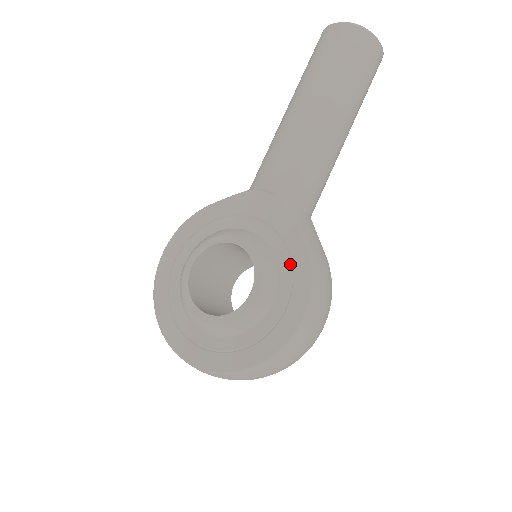
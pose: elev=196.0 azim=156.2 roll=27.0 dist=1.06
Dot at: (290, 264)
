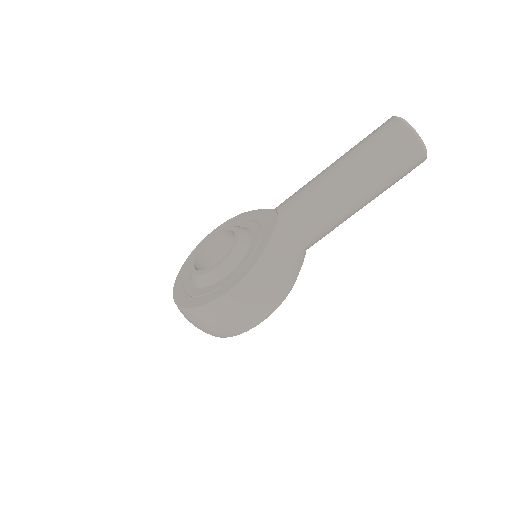
Dot at: (249, 258)
